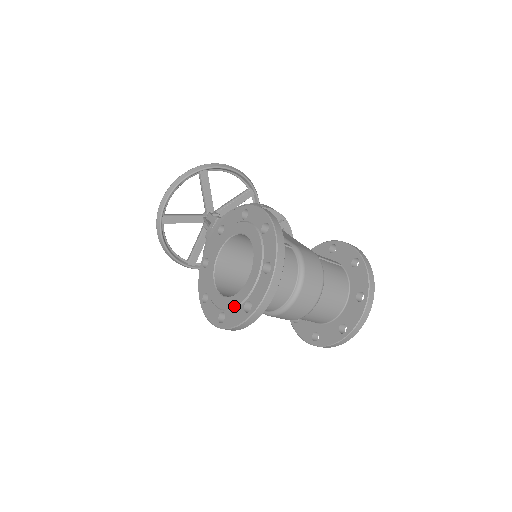
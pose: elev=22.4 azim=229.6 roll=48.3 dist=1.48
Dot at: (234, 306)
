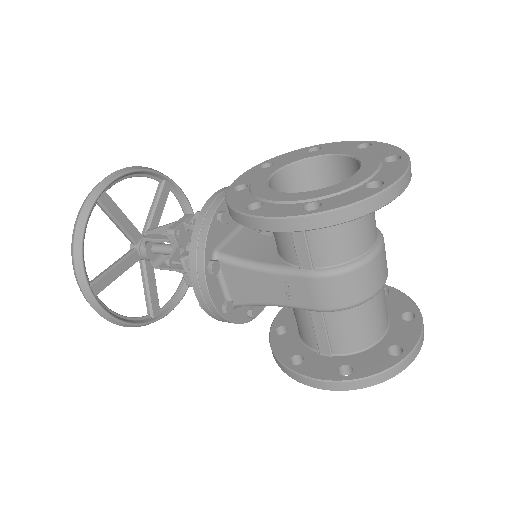
Dot at: (343, 189)
